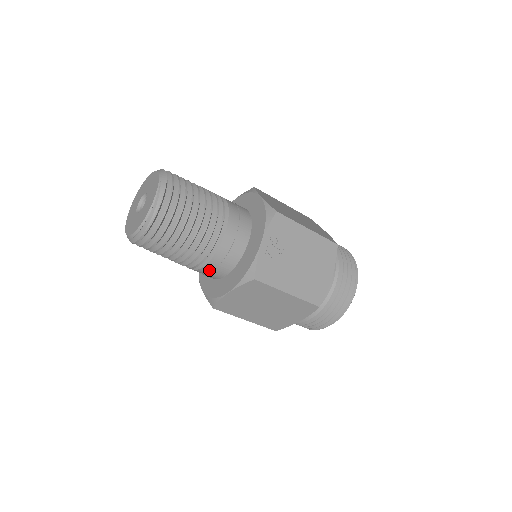
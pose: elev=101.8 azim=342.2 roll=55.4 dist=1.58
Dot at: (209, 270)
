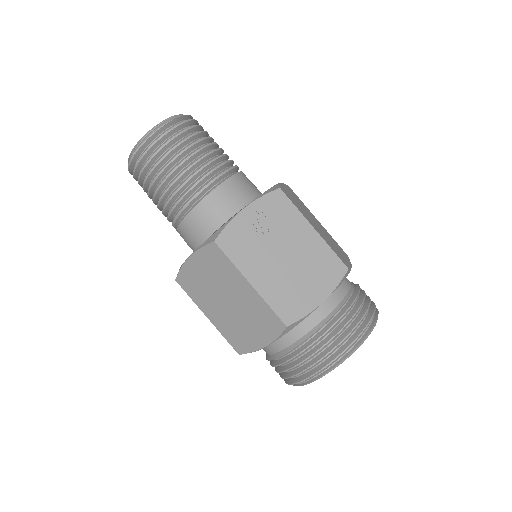
Dot at: (186, 230)
